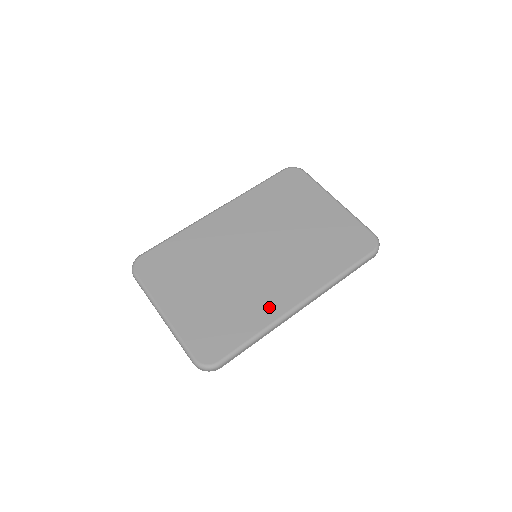
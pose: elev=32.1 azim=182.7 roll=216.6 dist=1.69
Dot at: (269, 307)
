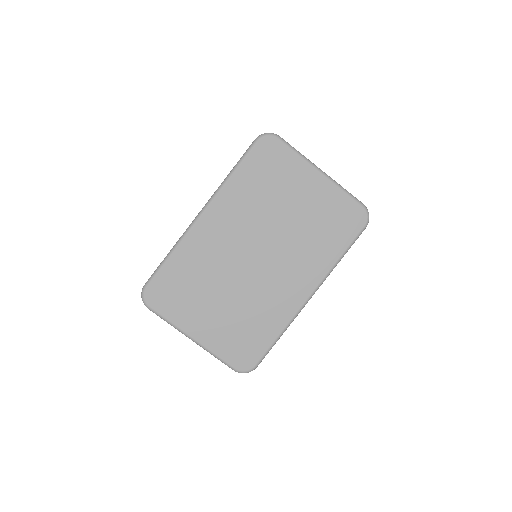
Dot at: (283, 308)
